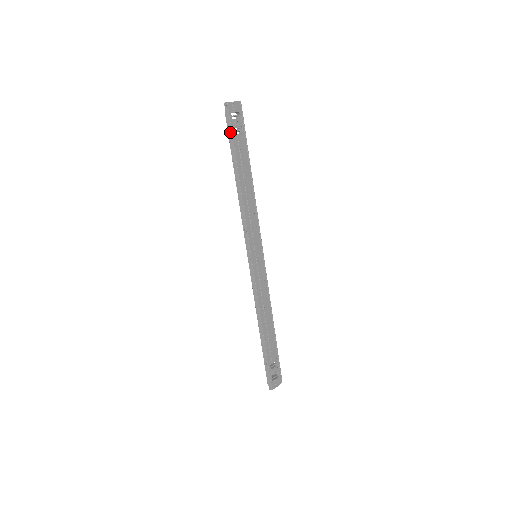
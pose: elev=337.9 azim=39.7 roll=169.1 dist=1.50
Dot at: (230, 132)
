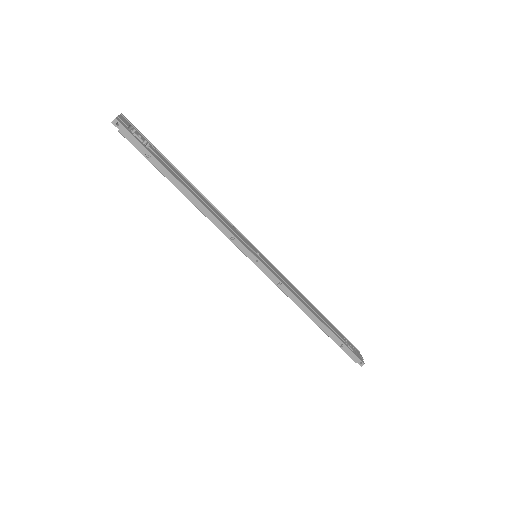
Dot at: (142, 149)
